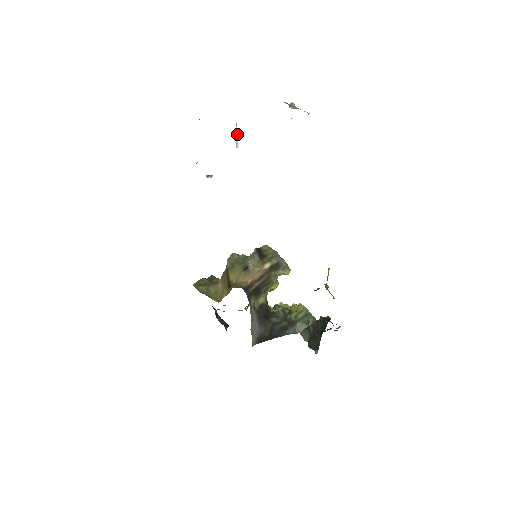
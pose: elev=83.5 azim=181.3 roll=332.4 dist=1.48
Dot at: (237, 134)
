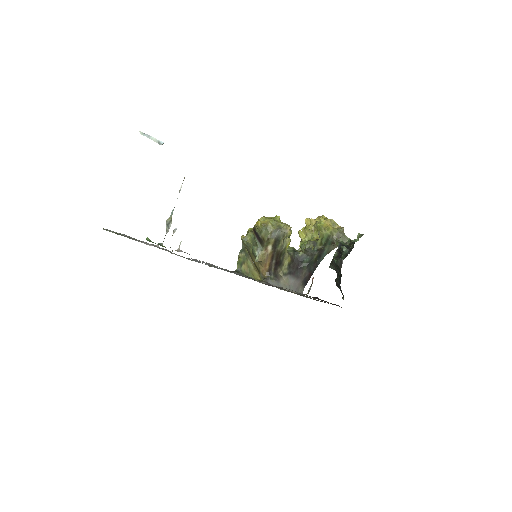
Dot at: (150, 136)
